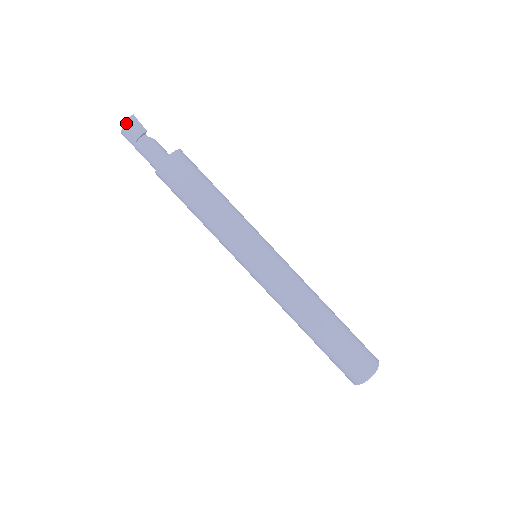
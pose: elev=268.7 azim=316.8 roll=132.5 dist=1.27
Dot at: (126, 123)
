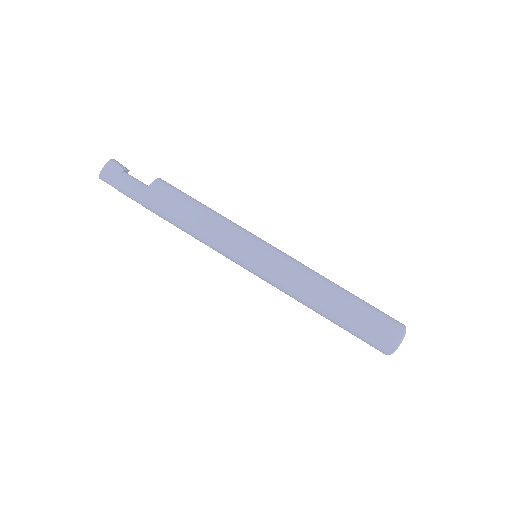
Dot at: (111, 160)
